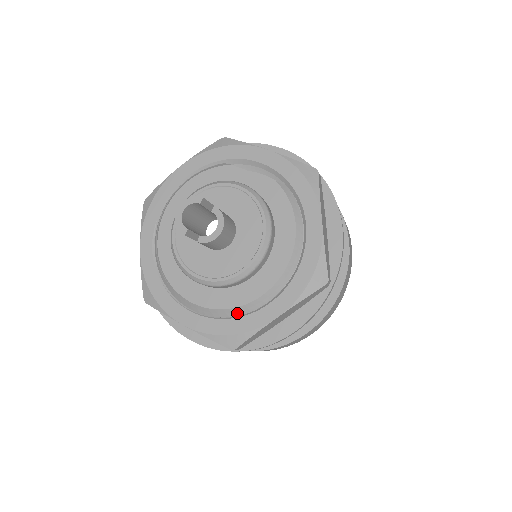
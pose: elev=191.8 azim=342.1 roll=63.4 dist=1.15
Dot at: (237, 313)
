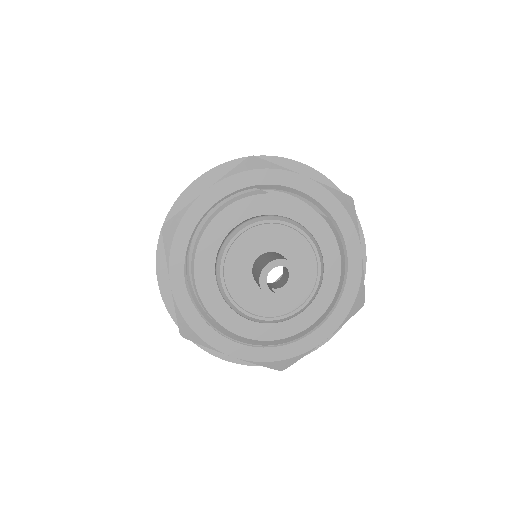
Dot at: (287, 341)
